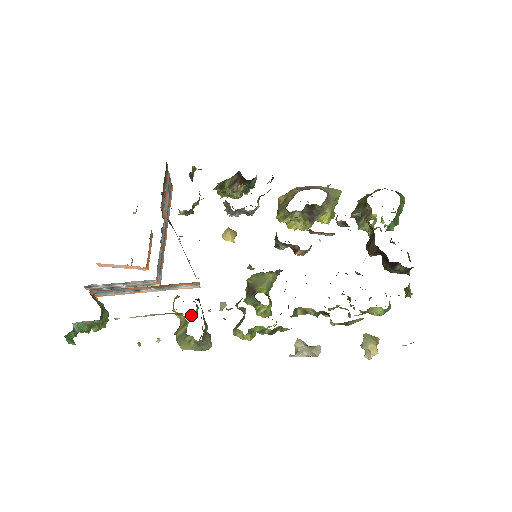
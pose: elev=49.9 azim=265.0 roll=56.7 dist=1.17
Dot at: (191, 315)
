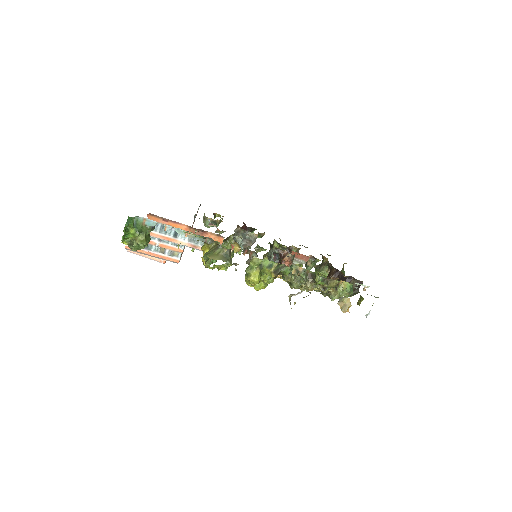
Dot at: (211, 261)
